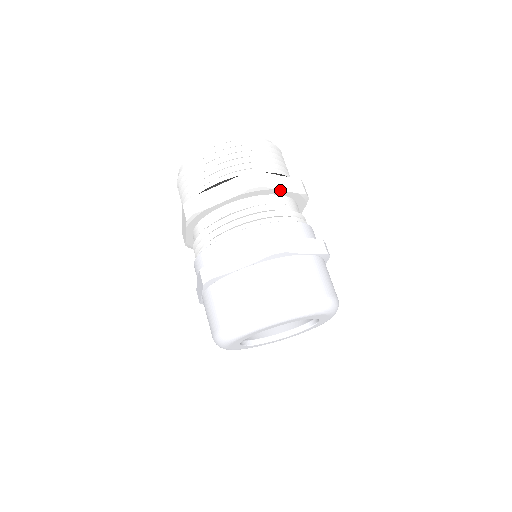
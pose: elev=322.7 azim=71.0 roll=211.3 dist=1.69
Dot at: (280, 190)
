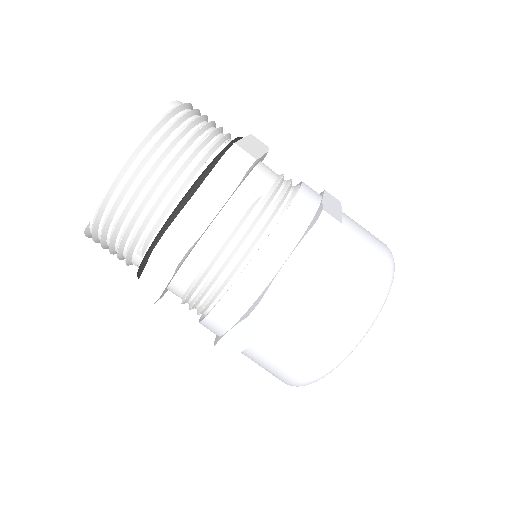
Dot at: (262, 156)
